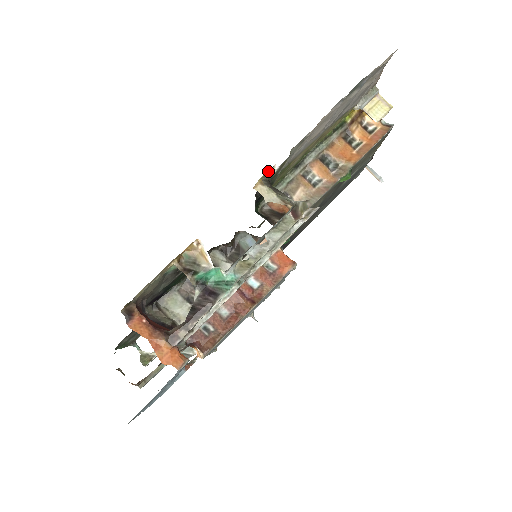
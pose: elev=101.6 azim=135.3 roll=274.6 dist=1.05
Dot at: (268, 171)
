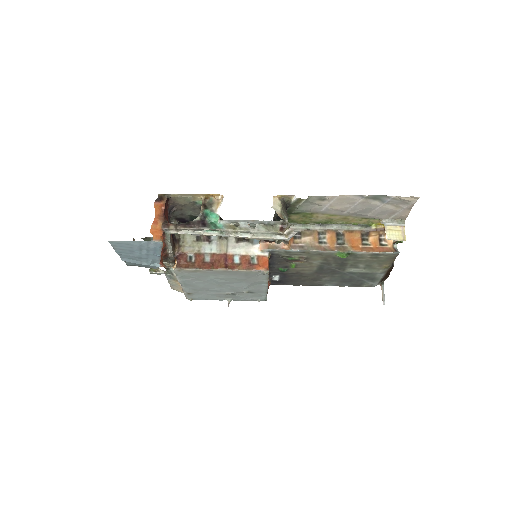
Dot at: (289, 196)
